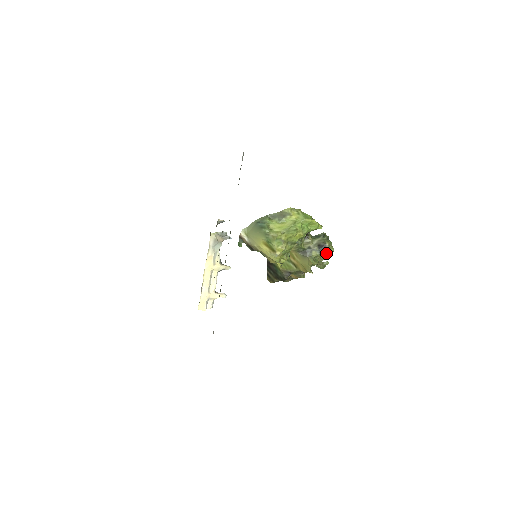
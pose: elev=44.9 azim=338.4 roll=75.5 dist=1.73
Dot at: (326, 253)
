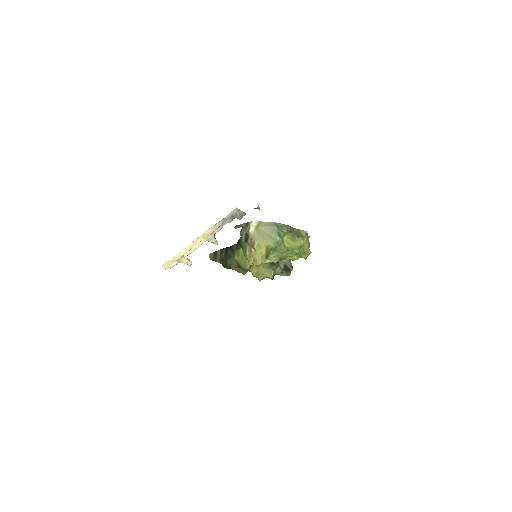
Dot at: (285, 275)
